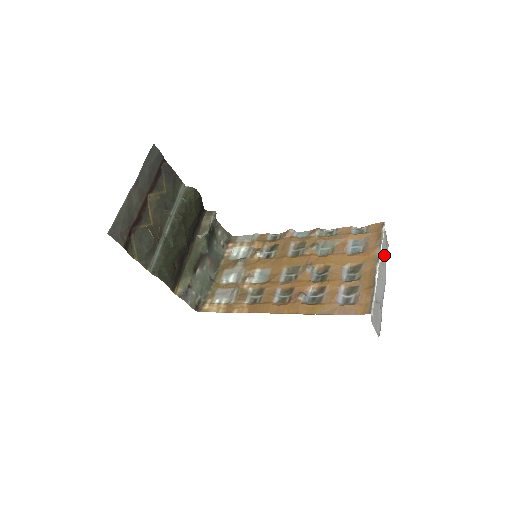
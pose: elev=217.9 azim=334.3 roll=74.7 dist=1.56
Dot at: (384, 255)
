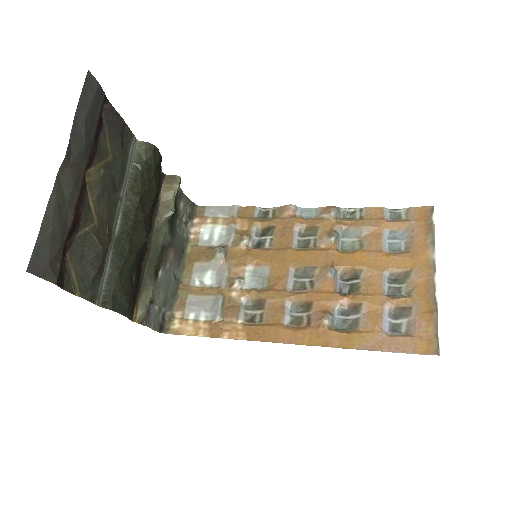
Dot at: occluded
